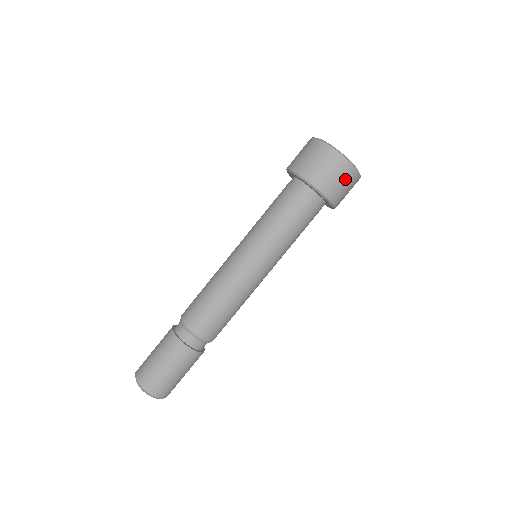
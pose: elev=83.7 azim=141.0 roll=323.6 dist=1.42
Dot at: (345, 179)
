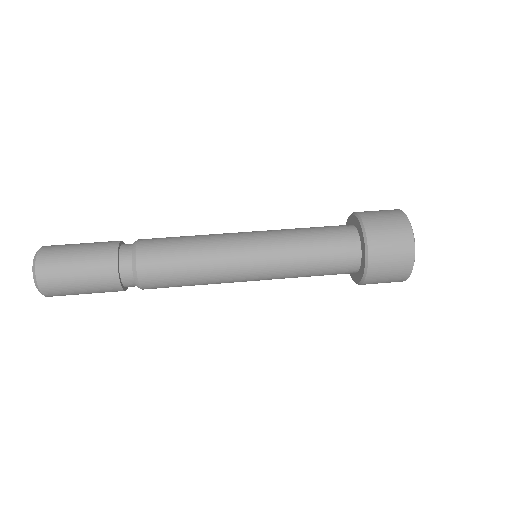
Dot at: (391, 220)
